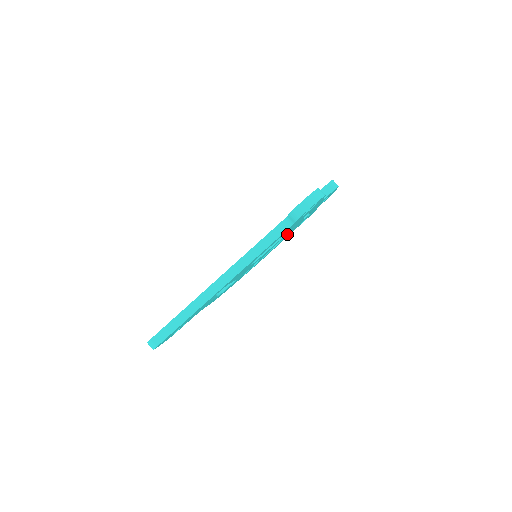
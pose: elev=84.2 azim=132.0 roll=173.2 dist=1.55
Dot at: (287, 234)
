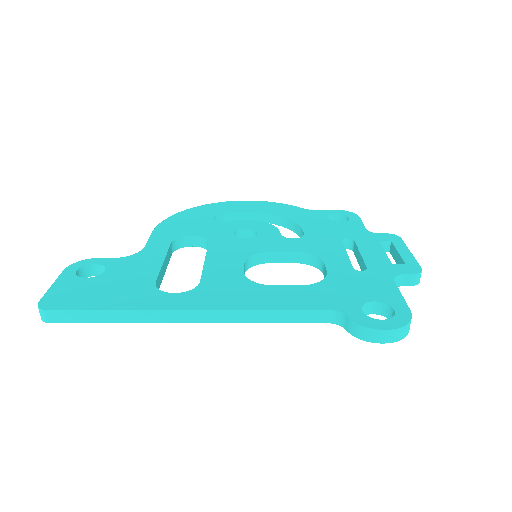
Dot at: occluded
